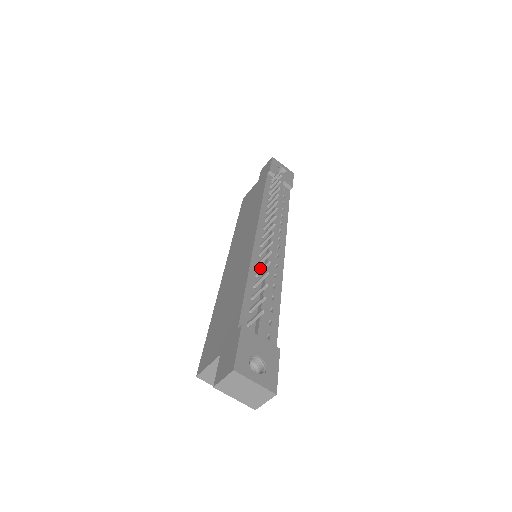
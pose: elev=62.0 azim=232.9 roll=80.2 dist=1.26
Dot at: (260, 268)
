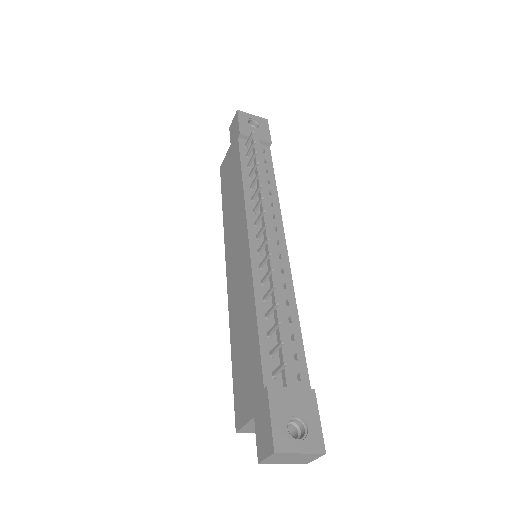
Dot at: occluded
